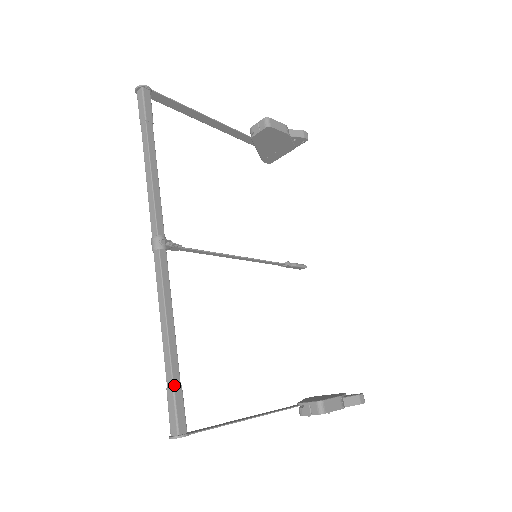
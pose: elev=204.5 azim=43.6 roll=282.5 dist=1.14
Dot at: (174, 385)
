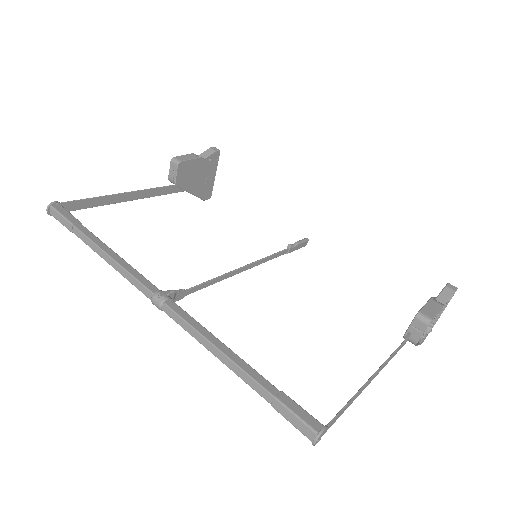
Dot at: (274, 396)
